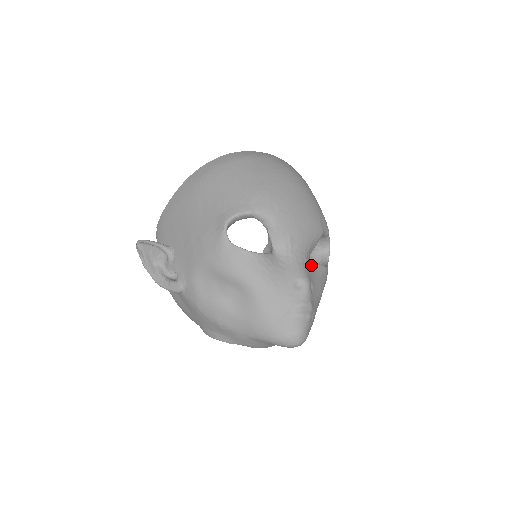
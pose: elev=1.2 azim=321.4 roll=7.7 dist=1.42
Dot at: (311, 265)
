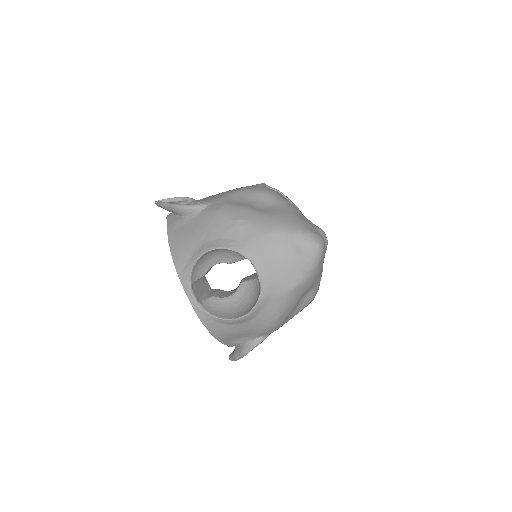
Dot at: occluded
